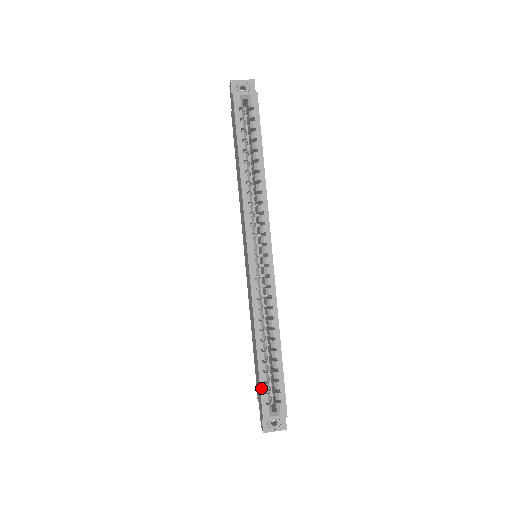
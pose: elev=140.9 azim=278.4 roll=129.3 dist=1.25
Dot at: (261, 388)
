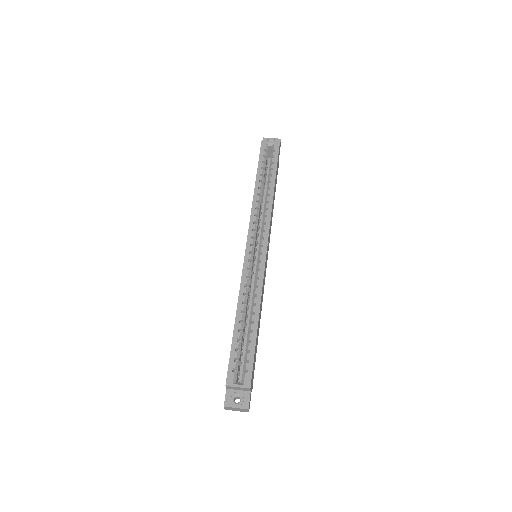
Dot at: (231, 354)
